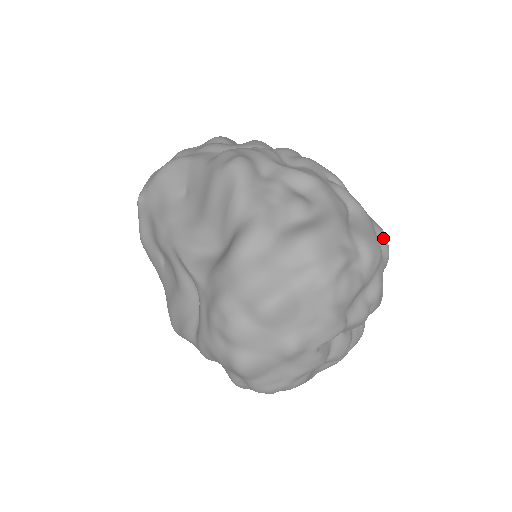
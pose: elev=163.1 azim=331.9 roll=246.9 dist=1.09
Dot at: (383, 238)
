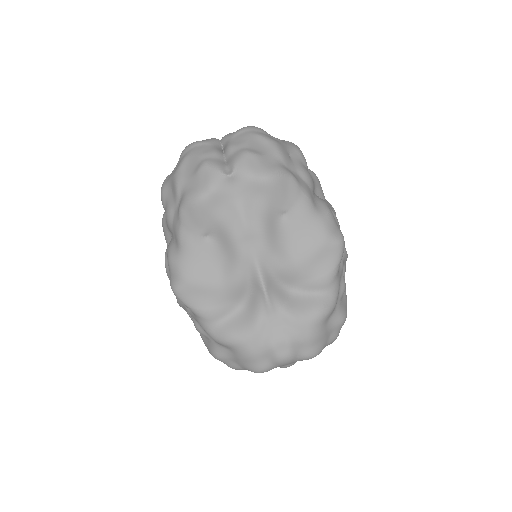
Dot at: occluded
